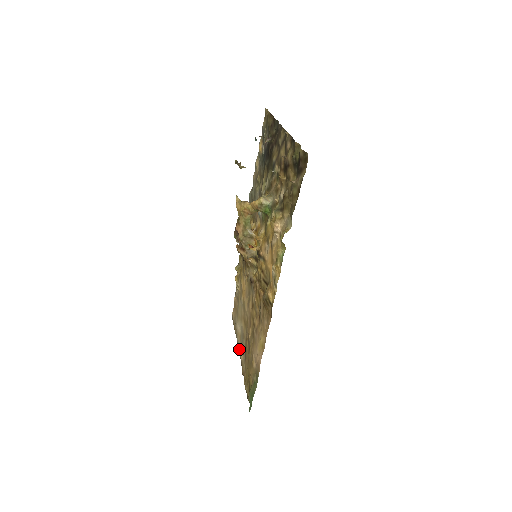
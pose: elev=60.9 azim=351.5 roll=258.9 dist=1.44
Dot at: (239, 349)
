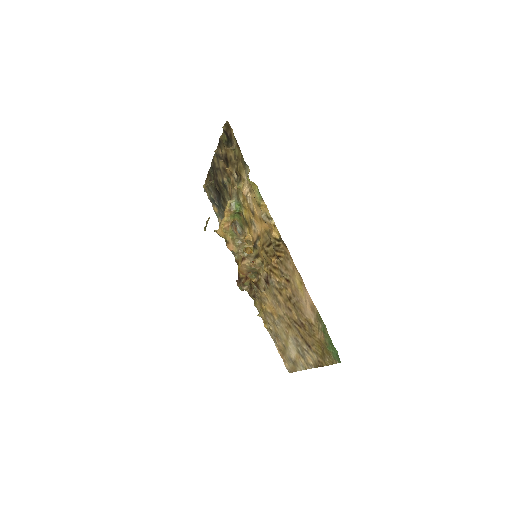
Dot at: (305, 365)
